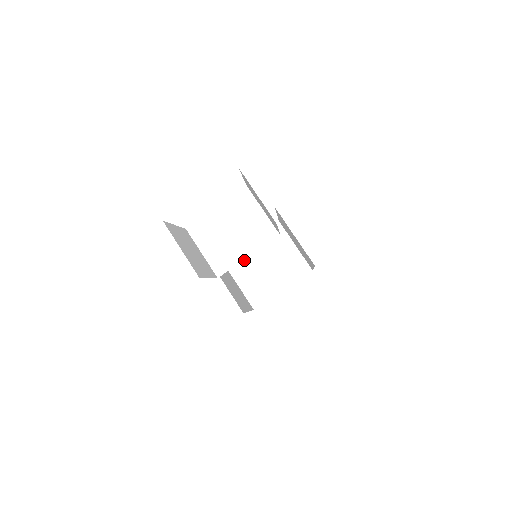
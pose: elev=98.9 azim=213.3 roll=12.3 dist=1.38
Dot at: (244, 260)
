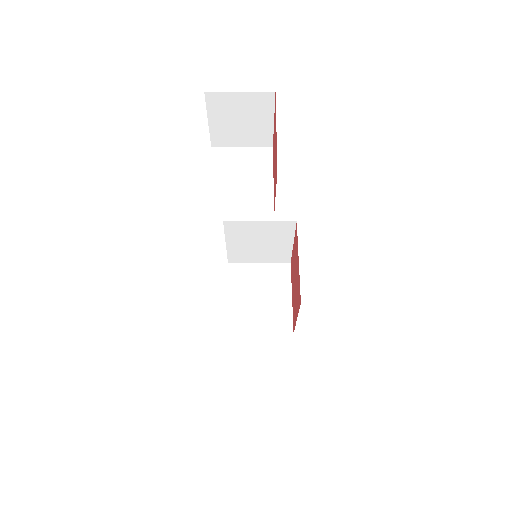
Dot at: (241, 313)
